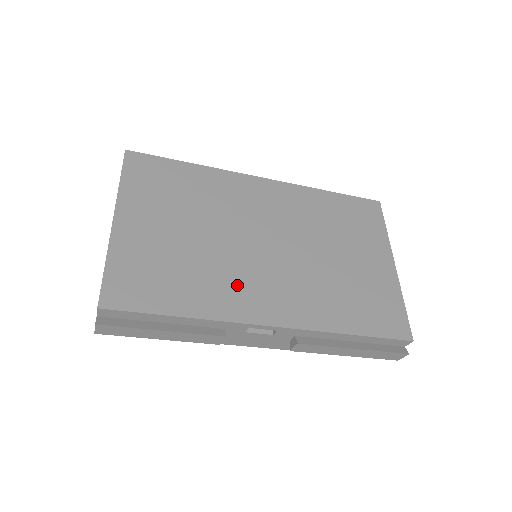
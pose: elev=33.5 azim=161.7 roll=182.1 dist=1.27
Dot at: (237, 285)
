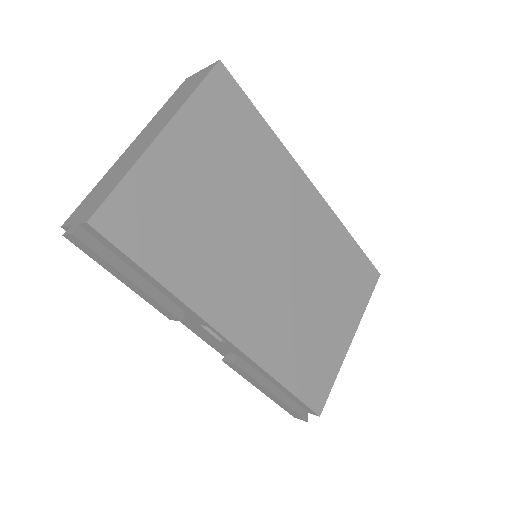
Dot at: (225, 280)
